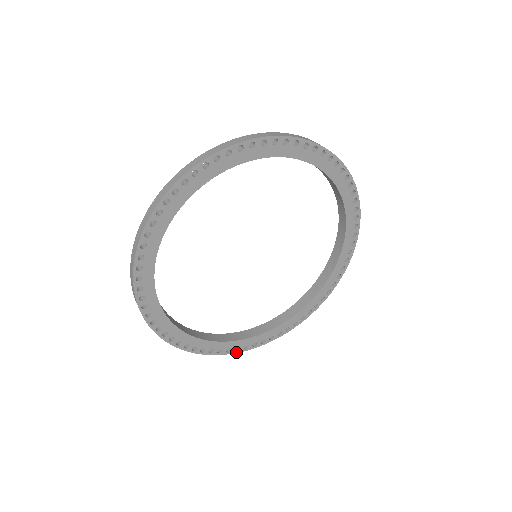
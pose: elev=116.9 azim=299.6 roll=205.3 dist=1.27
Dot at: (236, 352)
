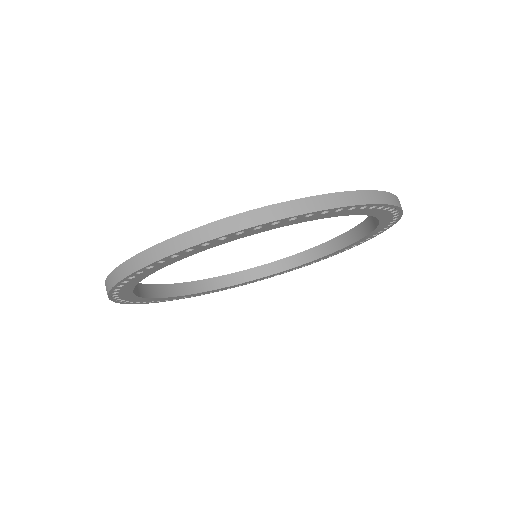
Dot at: occluded
